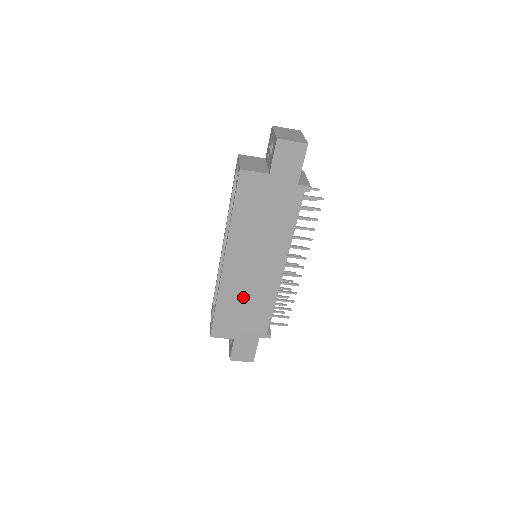
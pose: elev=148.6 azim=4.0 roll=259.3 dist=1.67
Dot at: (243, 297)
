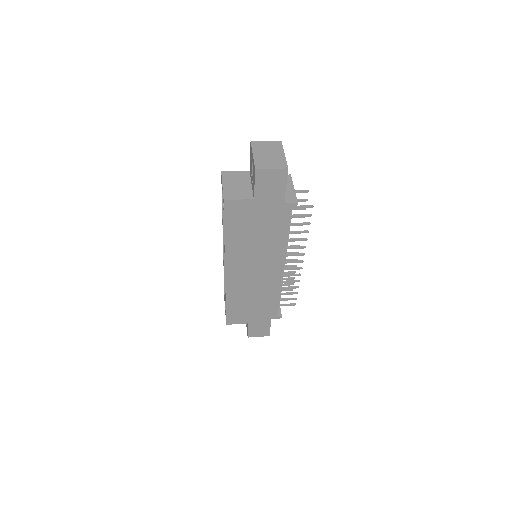
Dot at: (249, 294)
